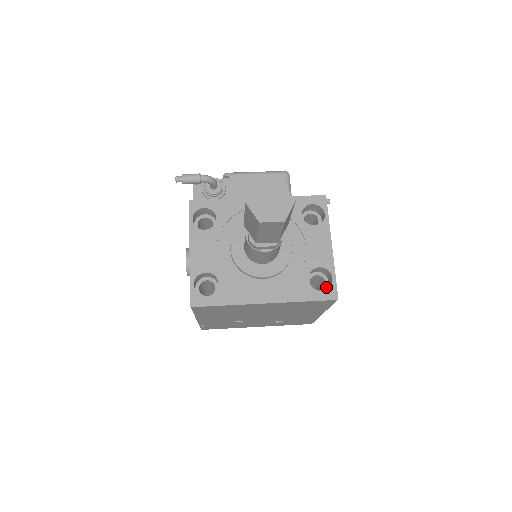
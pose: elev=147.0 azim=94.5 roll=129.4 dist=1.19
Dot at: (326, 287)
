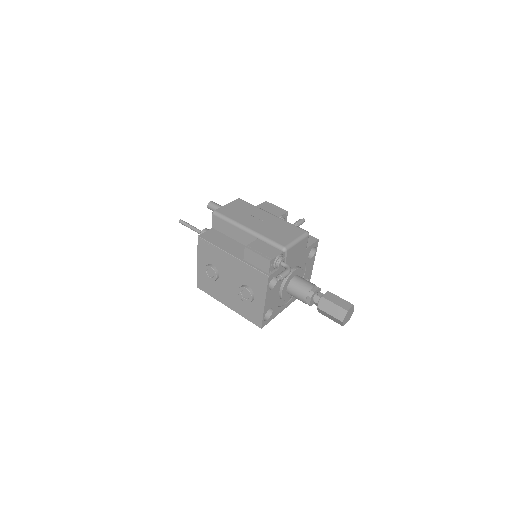
Dot at: occluded
